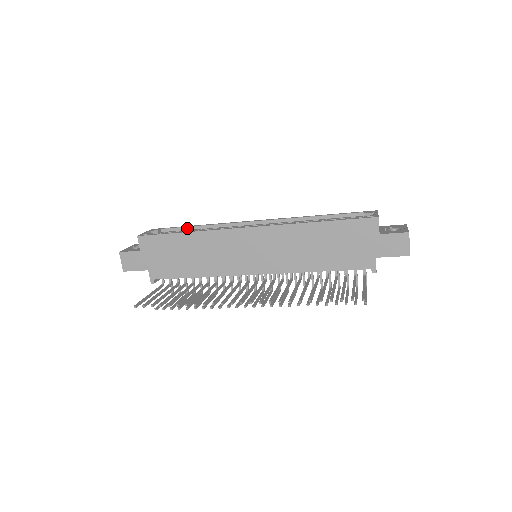
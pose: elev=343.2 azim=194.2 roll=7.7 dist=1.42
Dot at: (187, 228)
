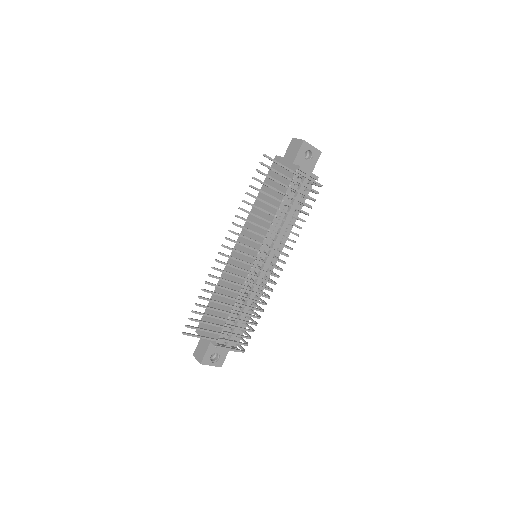
Dot at: occluded
